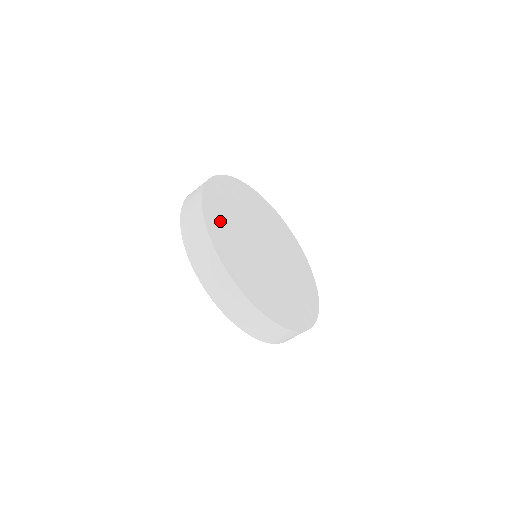
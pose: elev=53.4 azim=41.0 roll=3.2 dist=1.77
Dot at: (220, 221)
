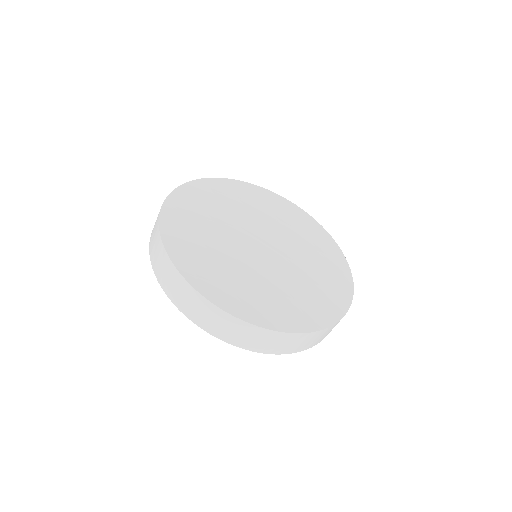
Dot at: (187, 214)
